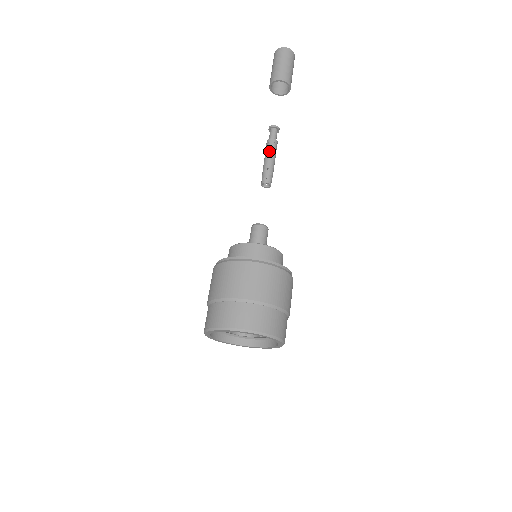
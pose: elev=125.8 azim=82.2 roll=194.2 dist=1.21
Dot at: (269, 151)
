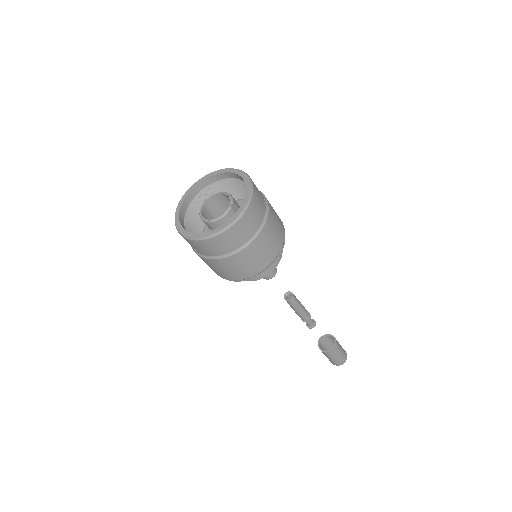
Dot at: occluded
